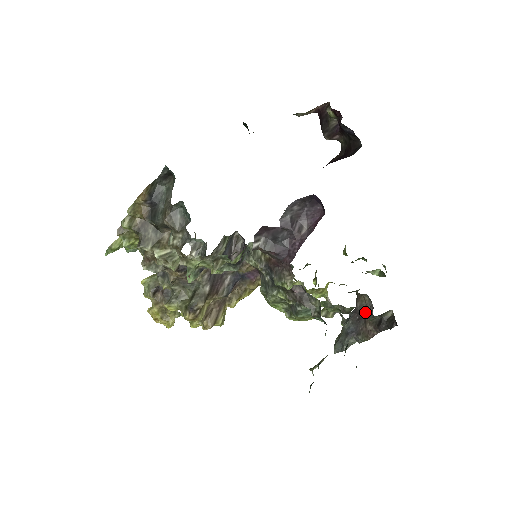
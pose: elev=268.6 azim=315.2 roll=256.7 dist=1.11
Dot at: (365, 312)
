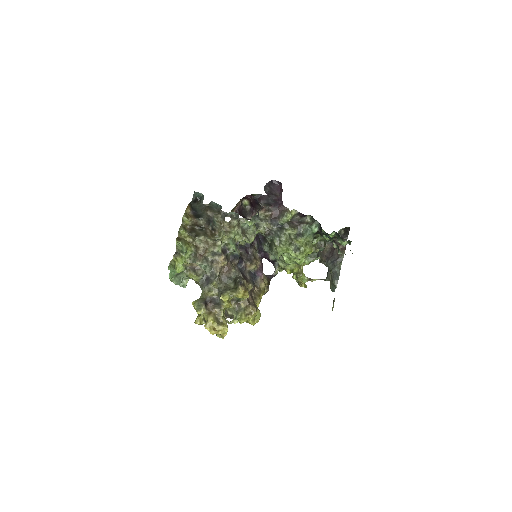
Dot at: (332, 249)
